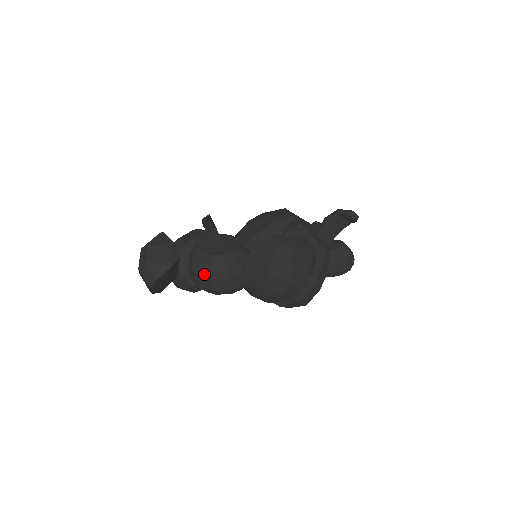
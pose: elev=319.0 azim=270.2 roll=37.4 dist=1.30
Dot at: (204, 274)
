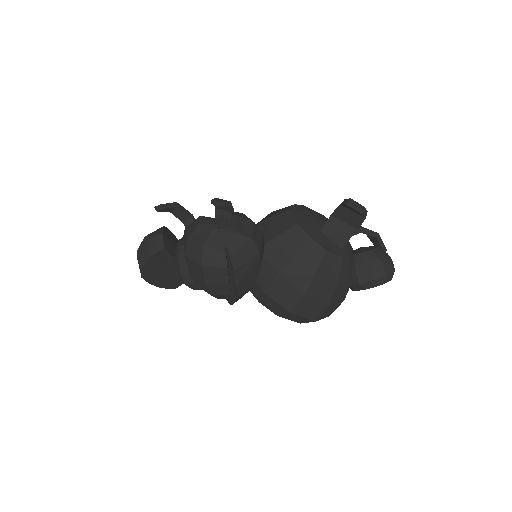
Dot at: (176, 265)
